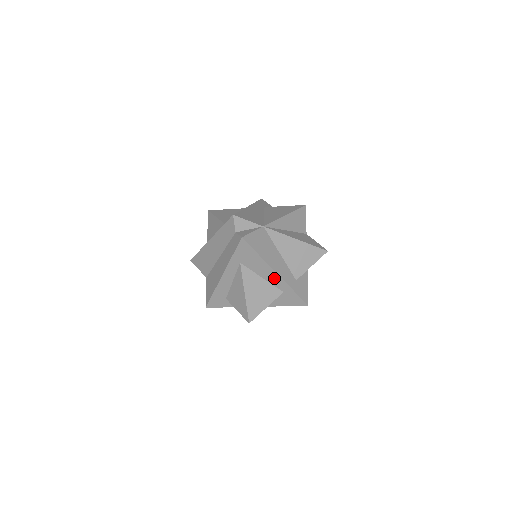
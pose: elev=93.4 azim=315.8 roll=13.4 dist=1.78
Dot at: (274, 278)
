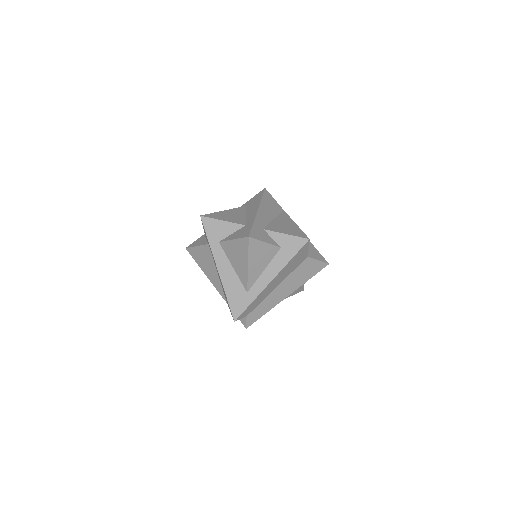
Dot at: (252, 214)
